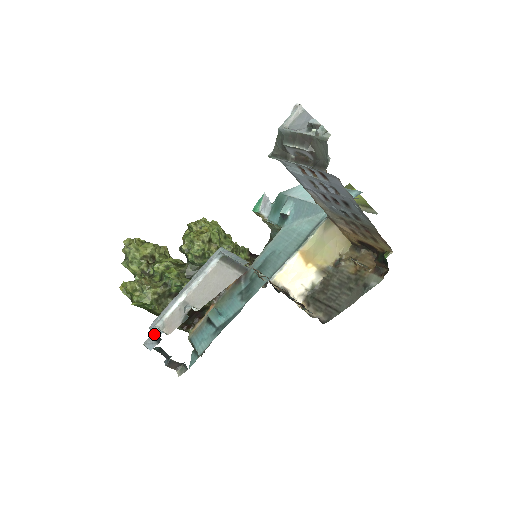
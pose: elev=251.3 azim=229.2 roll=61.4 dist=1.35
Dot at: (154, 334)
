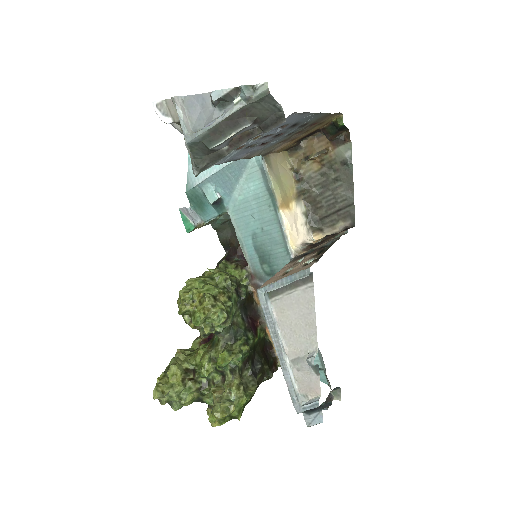
Dot at: (307, 411)
